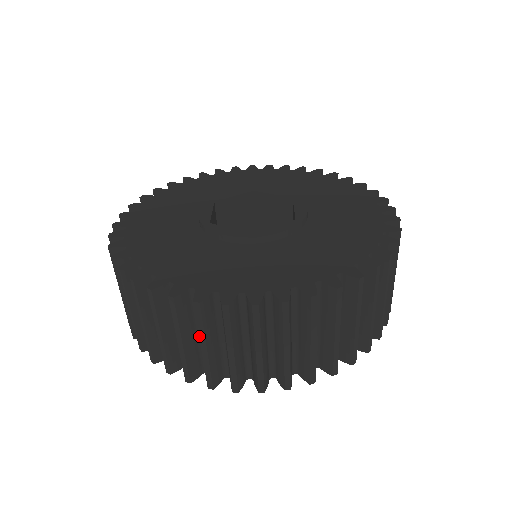
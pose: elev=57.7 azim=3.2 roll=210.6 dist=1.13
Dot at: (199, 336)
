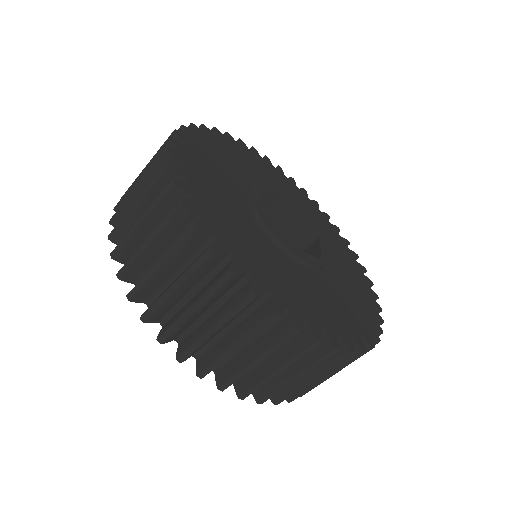
Dot at: occluded
